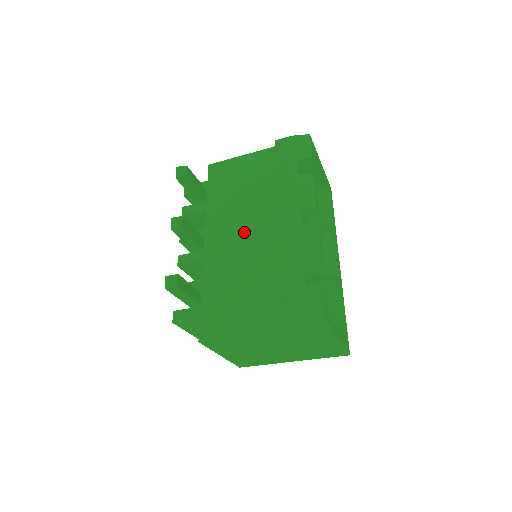
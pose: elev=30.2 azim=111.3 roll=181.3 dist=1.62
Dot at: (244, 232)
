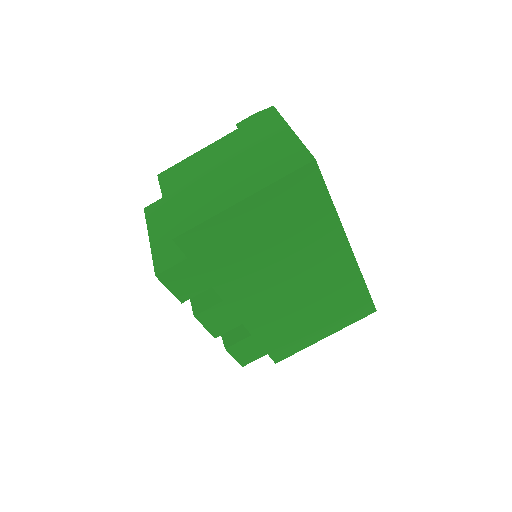
Dot at: occluded
